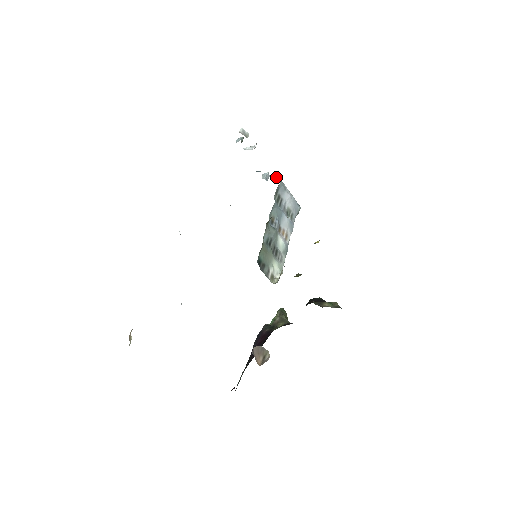
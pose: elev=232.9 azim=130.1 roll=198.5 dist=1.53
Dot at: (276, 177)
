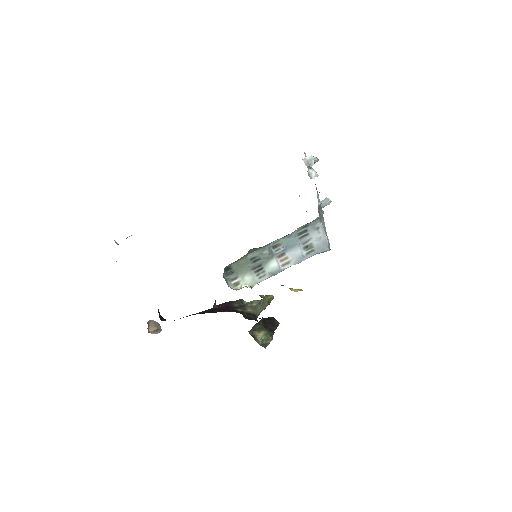
Dot at: (321, 213)
